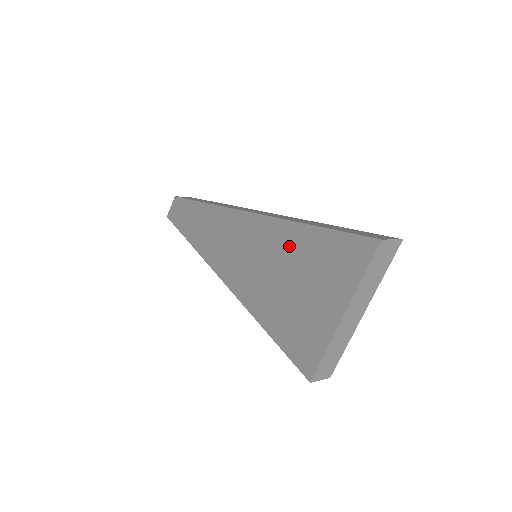
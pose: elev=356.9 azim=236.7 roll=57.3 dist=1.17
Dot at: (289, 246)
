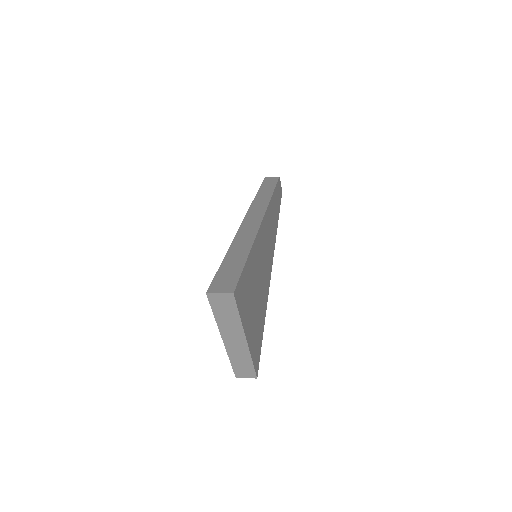
Dot at: occluded
